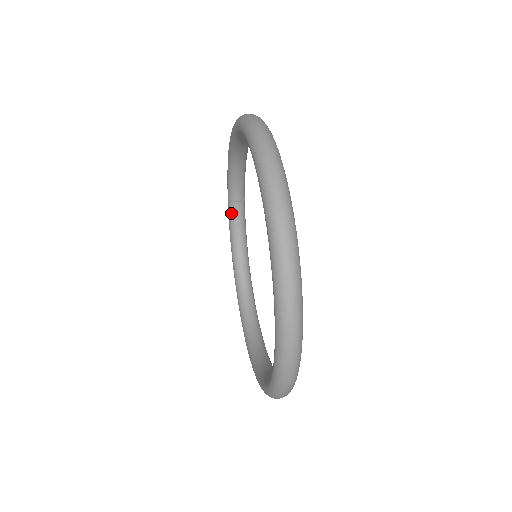
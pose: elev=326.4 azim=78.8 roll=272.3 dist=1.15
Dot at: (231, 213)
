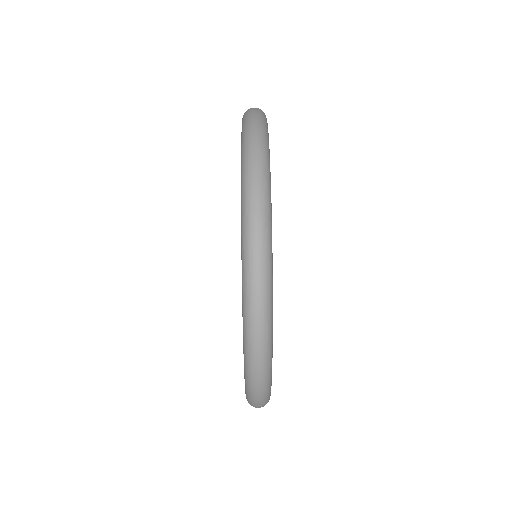
Dot at: occluded
